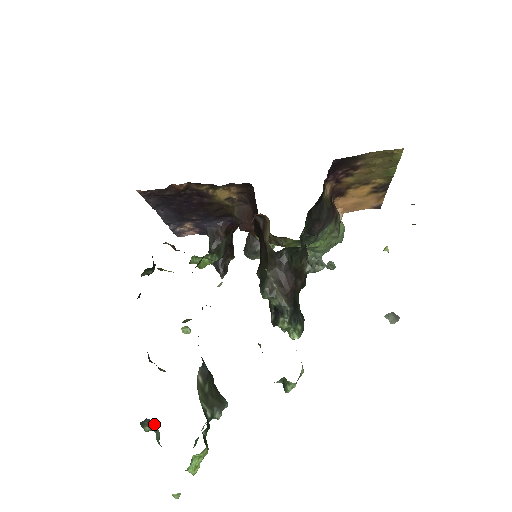
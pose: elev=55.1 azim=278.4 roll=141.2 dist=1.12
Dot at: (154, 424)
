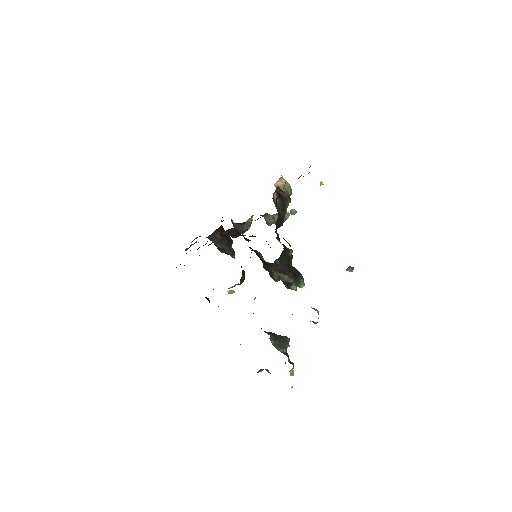
Dot at: (263, 369)
